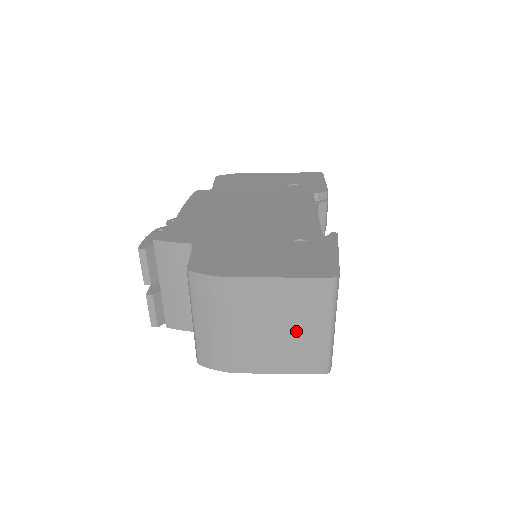
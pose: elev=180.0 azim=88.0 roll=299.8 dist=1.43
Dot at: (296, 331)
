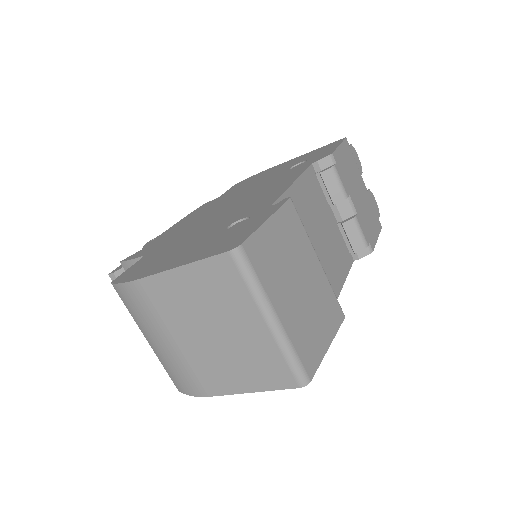
Dot at: (233, 333)
